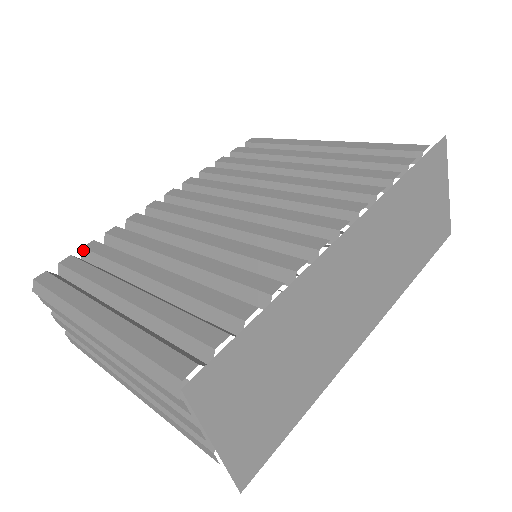
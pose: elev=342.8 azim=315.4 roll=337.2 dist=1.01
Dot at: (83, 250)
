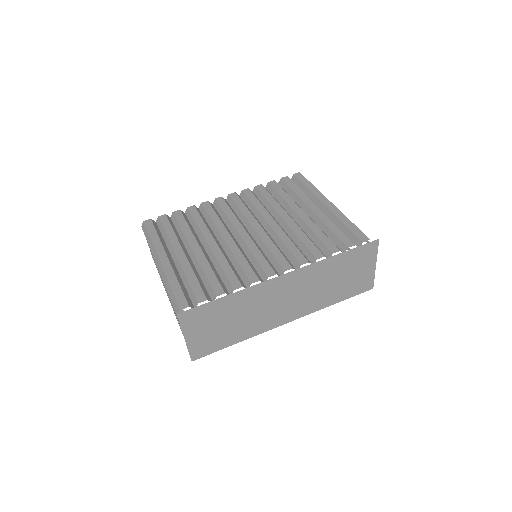
Dot at: (173, 213)
